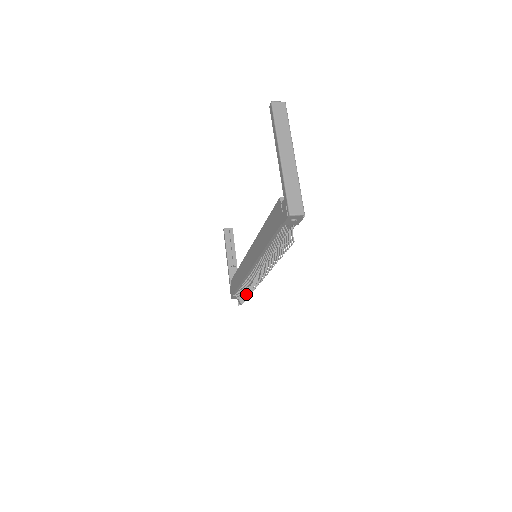
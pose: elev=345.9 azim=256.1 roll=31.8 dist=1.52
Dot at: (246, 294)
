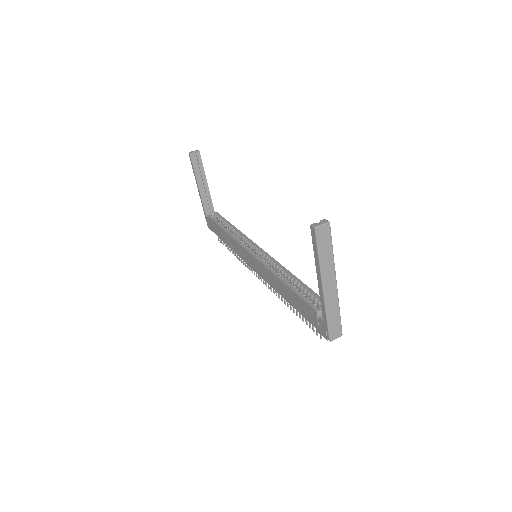
Dot at: (236, 257)
